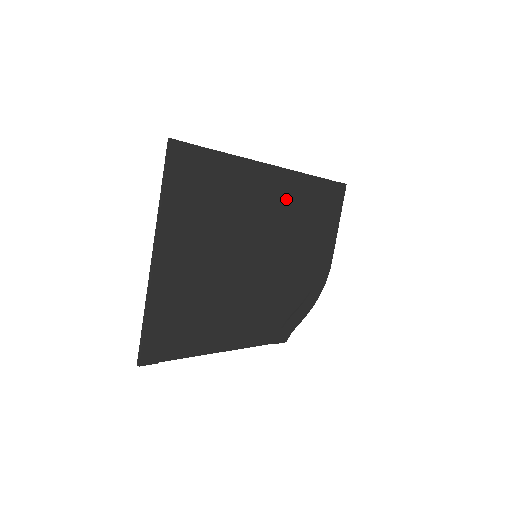
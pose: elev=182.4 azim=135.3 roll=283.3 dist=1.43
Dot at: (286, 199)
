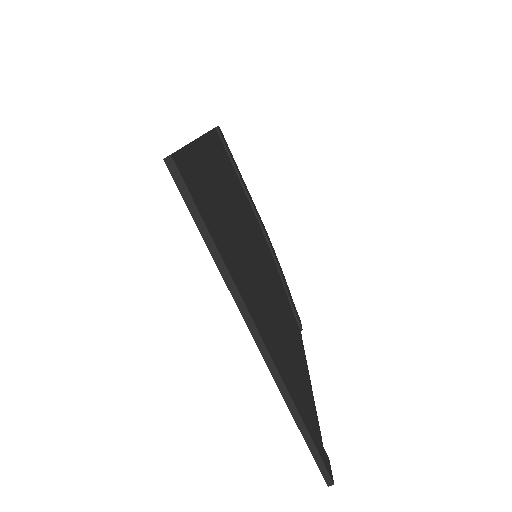
Dot at: (223, 172)
